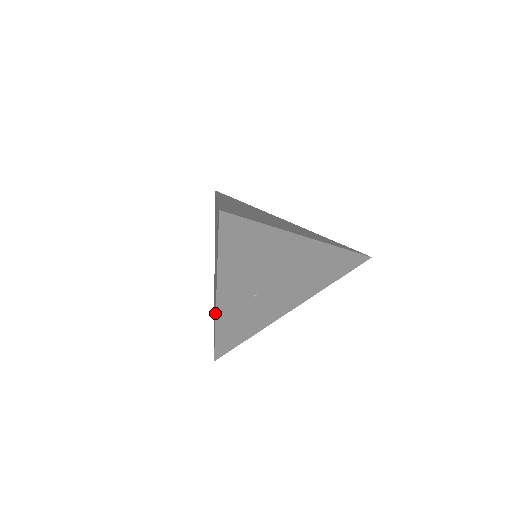
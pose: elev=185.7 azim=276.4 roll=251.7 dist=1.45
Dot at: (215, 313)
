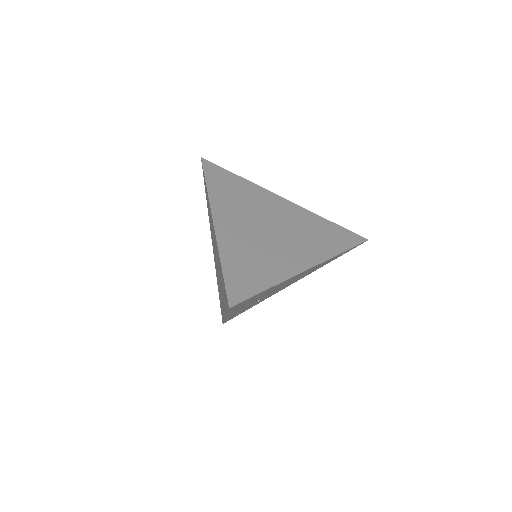
Dot at: occluded
